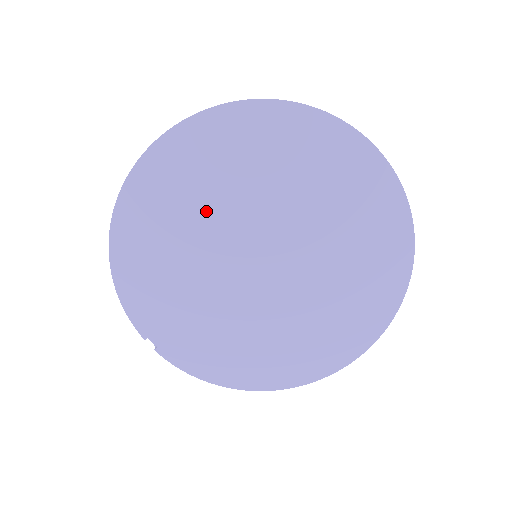
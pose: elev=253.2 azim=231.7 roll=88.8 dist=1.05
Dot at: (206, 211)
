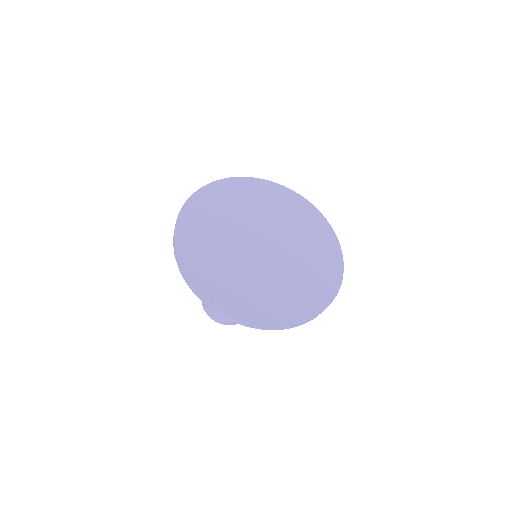
Dot at: (225, 225)
